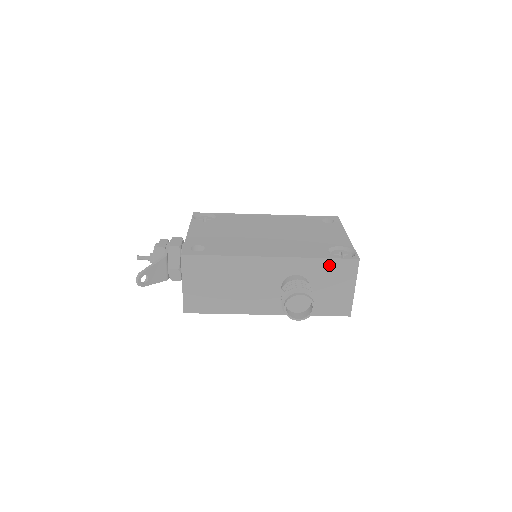
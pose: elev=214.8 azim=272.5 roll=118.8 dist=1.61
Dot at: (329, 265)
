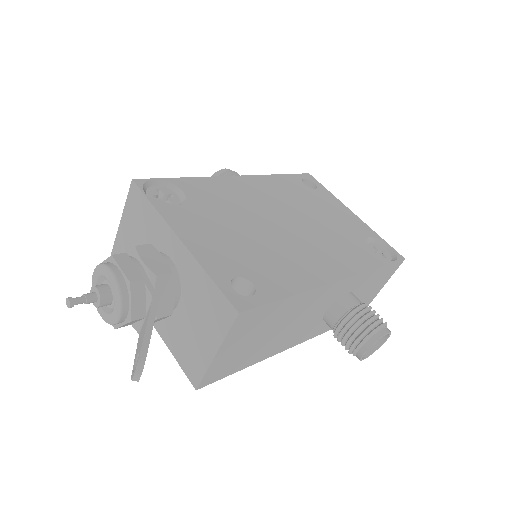
Dot at: (380, 273)
